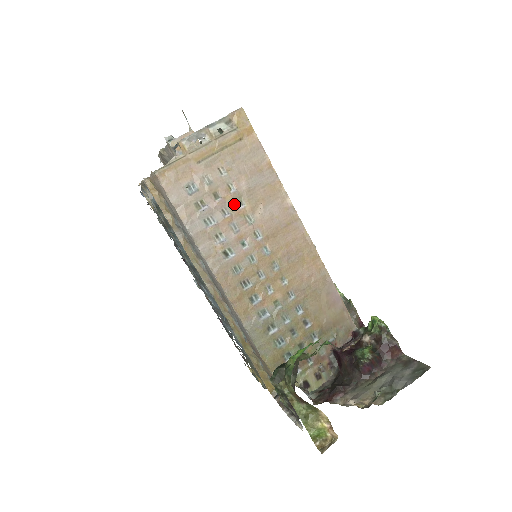
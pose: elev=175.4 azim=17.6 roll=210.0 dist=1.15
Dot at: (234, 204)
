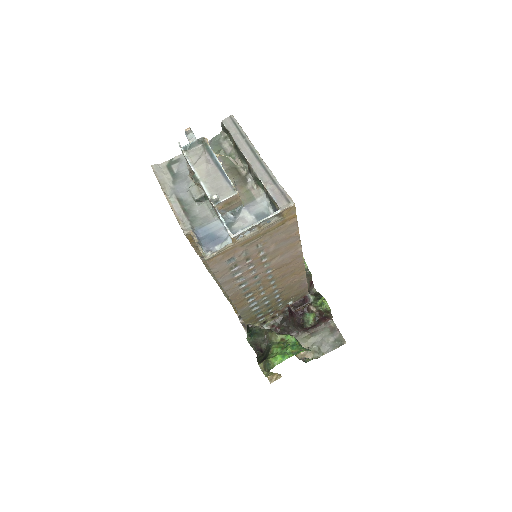
Dot at: (259, 260)
